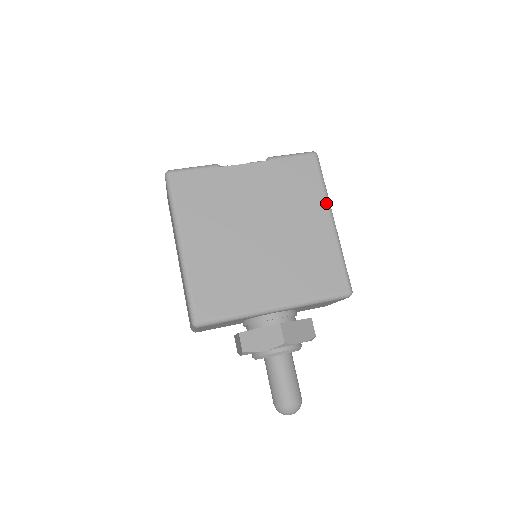
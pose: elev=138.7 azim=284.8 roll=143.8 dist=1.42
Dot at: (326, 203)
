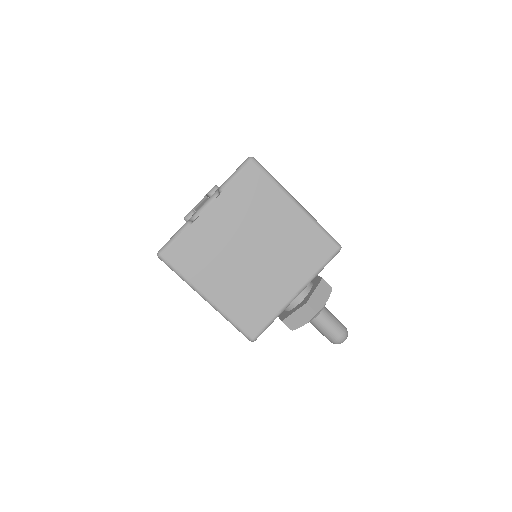
Dot at: (284, 194)
